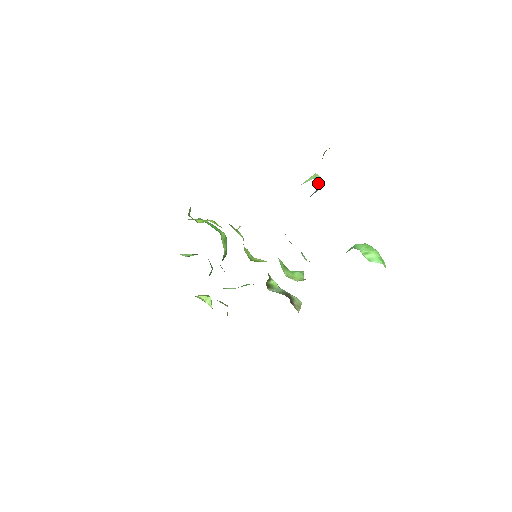
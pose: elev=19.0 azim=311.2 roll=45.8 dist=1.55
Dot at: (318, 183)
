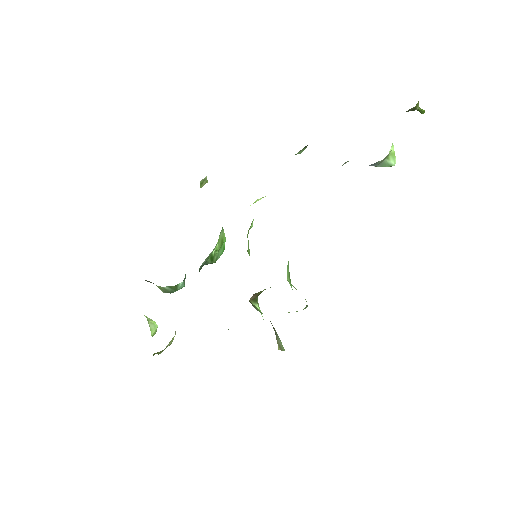
Dot at: (391, 153)
